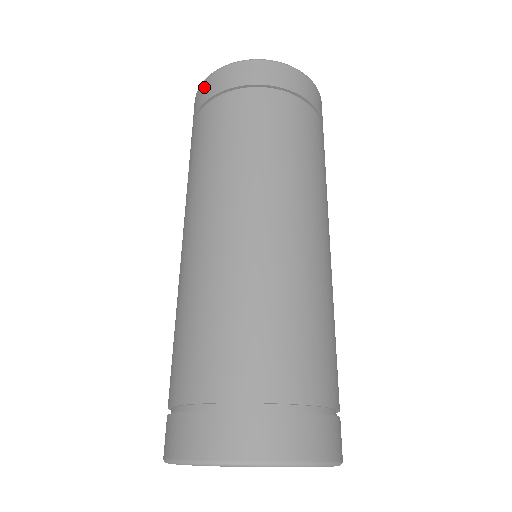
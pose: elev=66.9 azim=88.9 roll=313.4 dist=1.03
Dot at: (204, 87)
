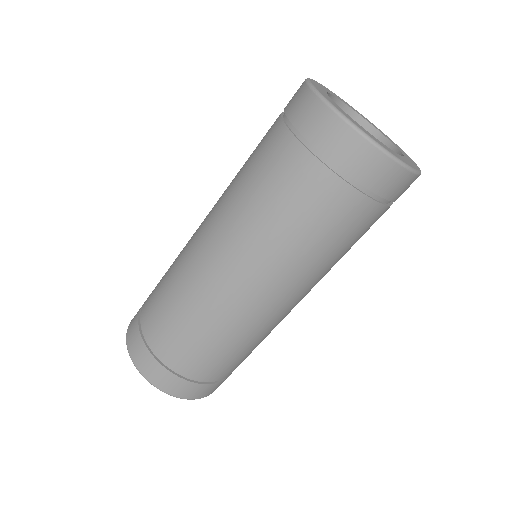
Dot at: (328, 124)
